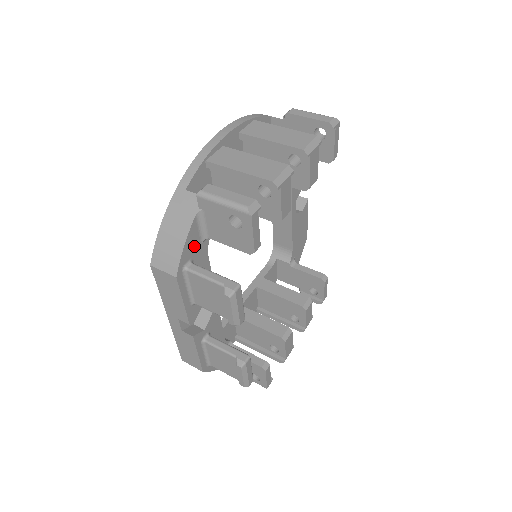
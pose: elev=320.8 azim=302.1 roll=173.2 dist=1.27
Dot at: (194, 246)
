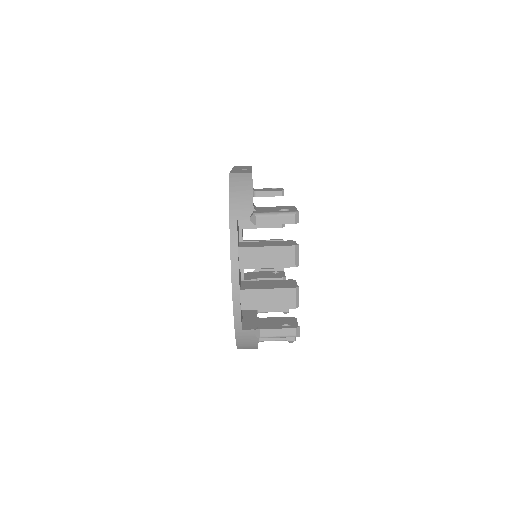
Dot at: occluded
